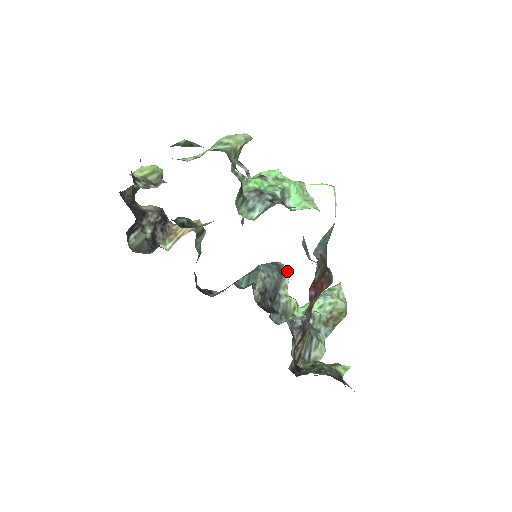
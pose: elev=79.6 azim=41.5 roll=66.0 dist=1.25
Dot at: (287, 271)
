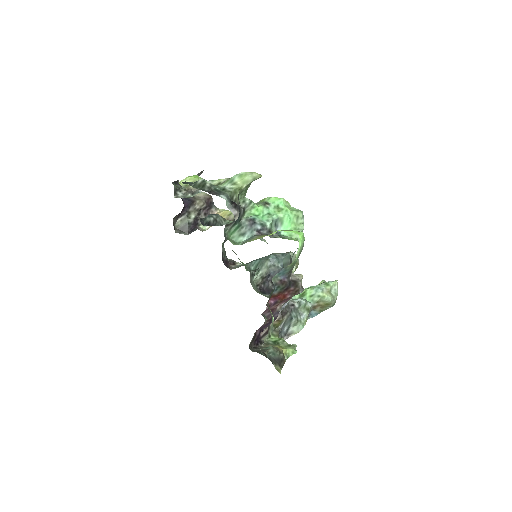
Dot at: (297, 260)
